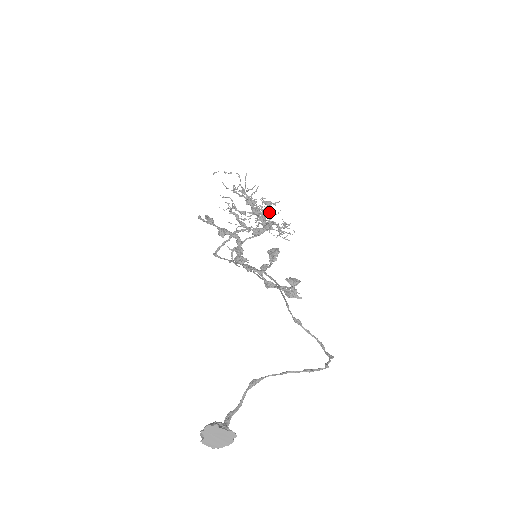
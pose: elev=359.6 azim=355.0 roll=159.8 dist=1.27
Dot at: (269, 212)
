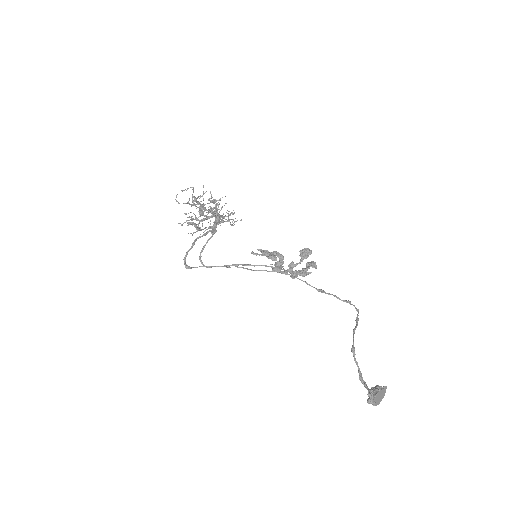
Dot at: (211, 208)
